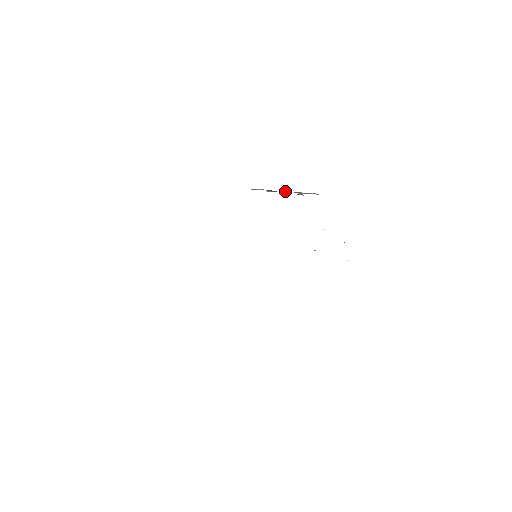
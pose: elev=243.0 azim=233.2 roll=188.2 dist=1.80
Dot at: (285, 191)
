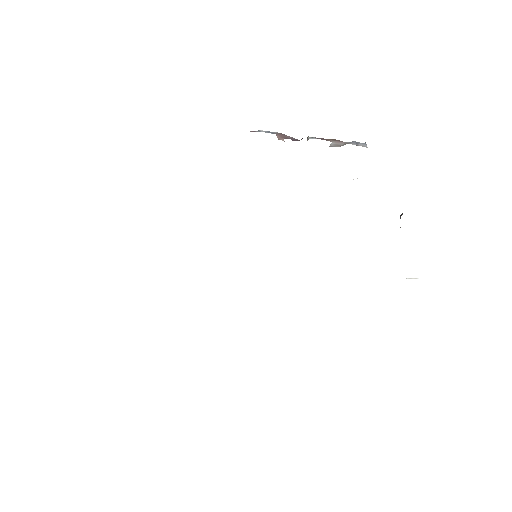
Dot at: occluded
